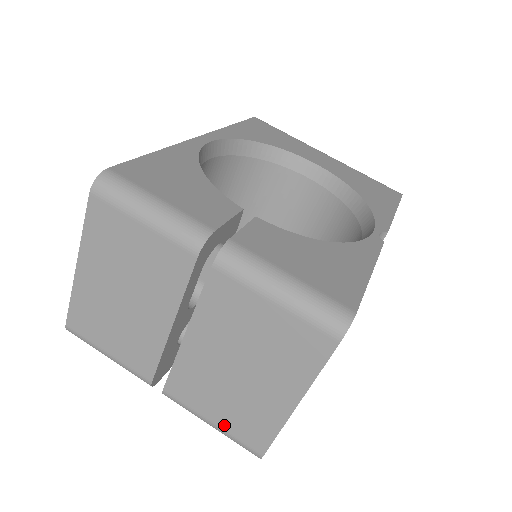
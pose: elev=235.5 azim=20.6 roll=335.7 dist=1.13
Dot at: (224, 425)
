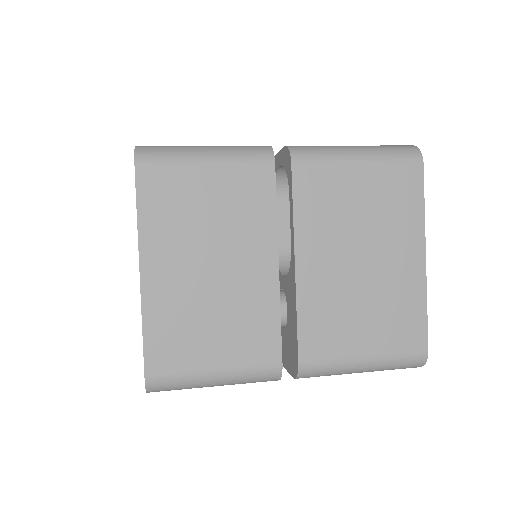
Dot at: (378, 348)
